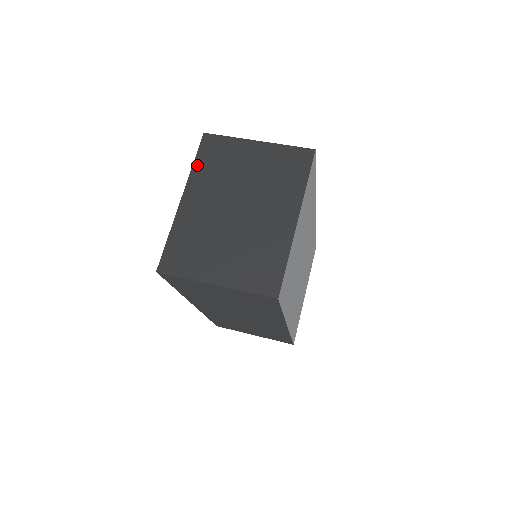
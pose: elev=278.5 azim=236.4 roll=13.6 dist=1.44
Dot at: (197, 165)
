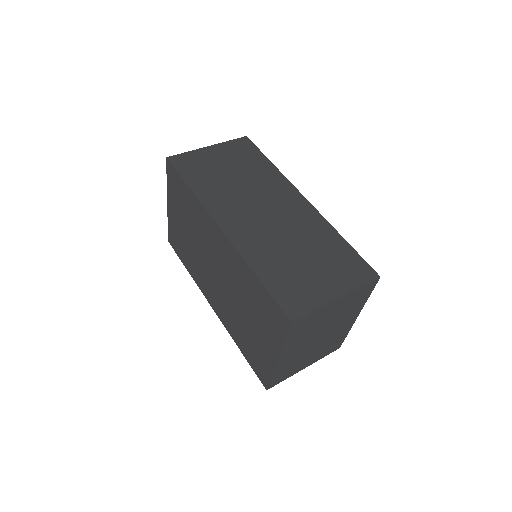
Dot at: (288, 341)
